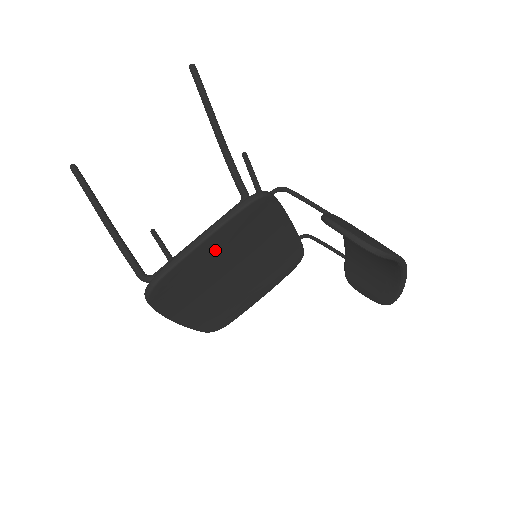
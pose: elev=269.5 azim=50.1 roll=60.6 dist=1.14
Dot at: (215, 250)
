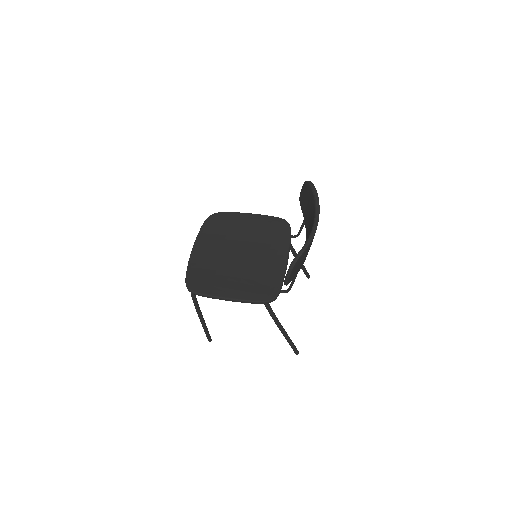
Dot at: (248, 225)
